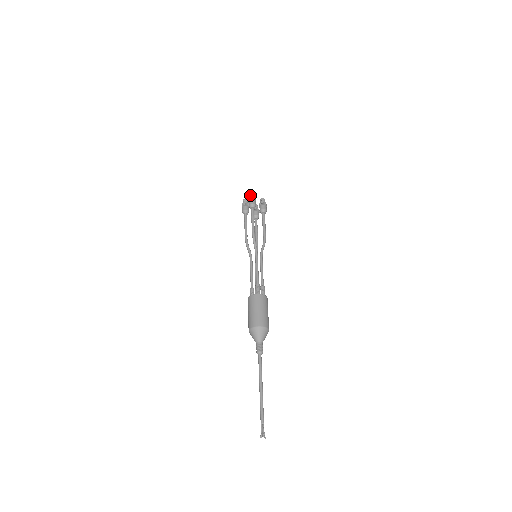
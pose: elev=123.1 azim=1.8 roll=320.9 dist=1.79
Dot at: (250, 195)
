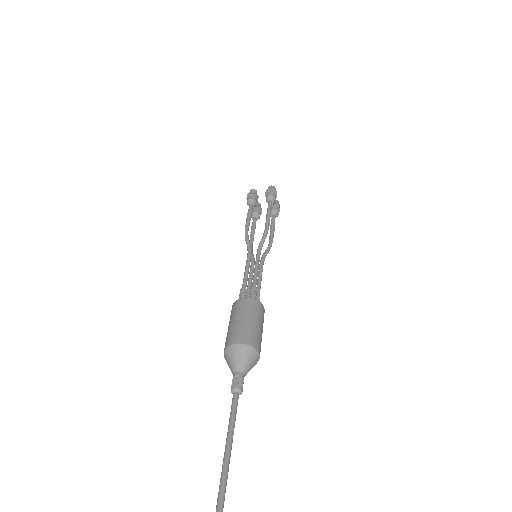
Dot at: occluded
